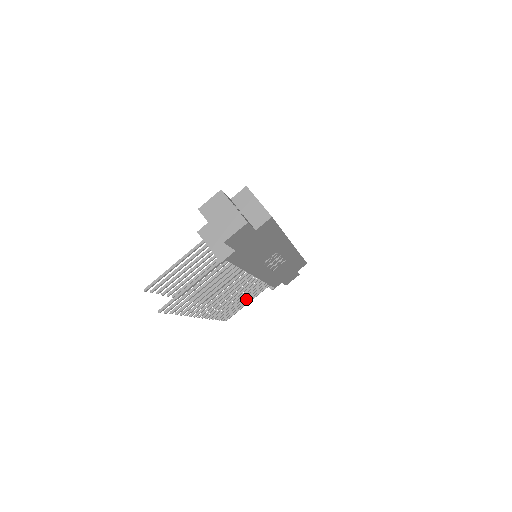
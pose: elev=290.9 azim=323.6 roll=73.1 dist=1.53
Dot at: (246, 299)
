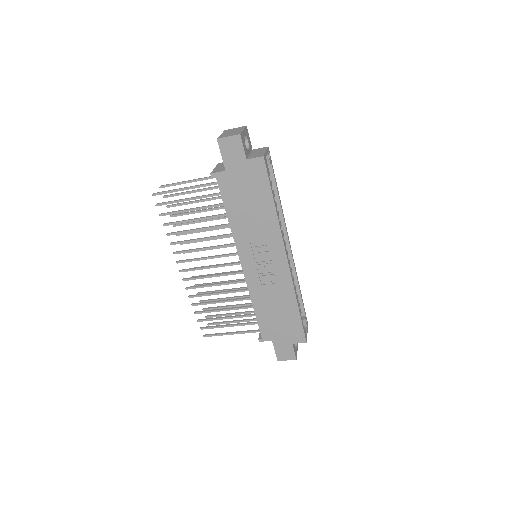
Dot at: (232, 324)
